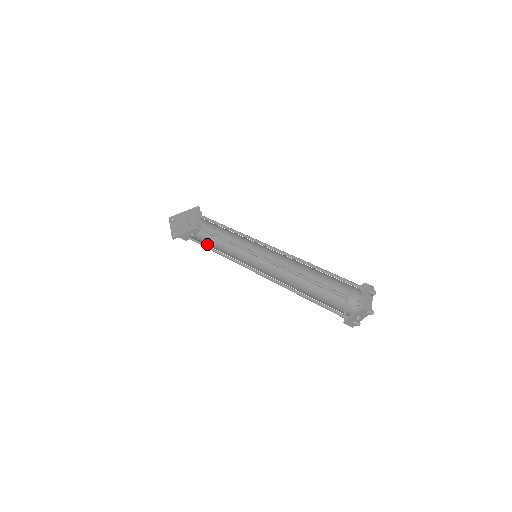
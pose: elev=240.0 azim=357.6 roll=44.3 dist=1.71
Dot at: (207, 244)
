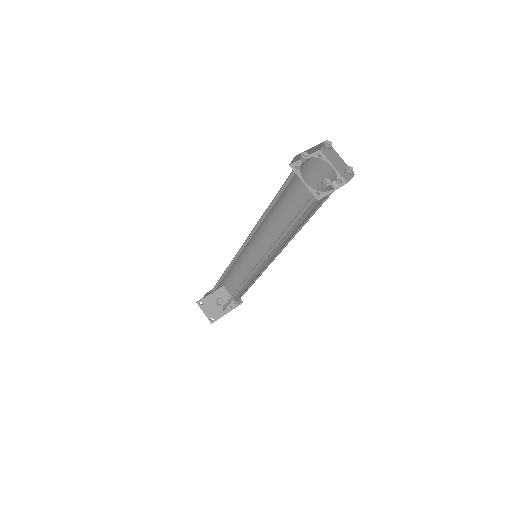
Dot at: occluded
